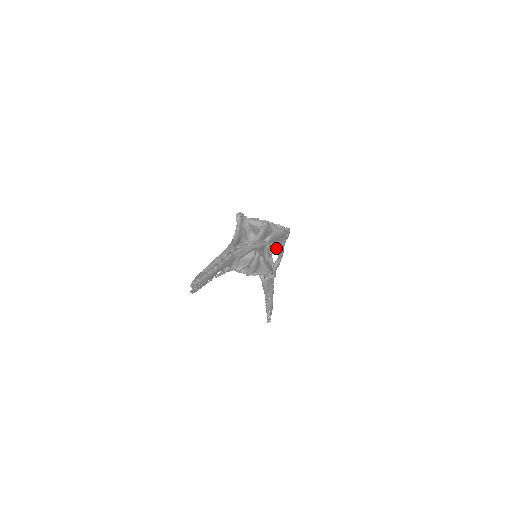
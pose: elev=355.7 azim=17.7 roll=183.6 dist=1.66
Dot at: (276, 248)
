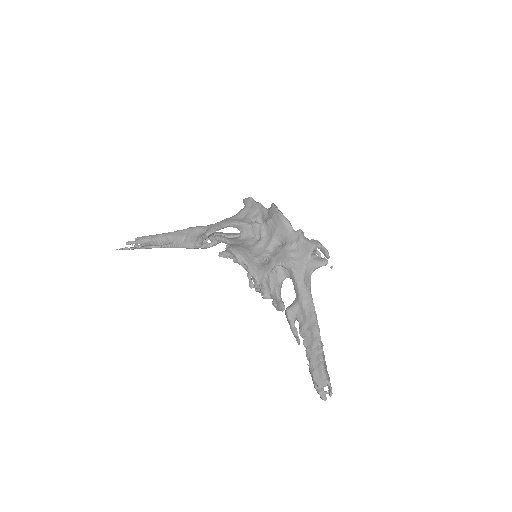
Dot at: occluded
